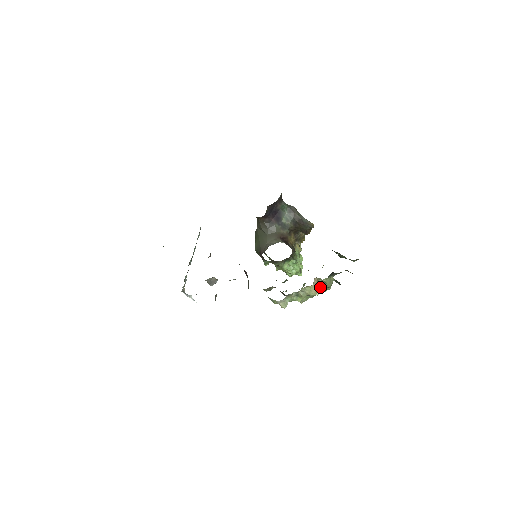
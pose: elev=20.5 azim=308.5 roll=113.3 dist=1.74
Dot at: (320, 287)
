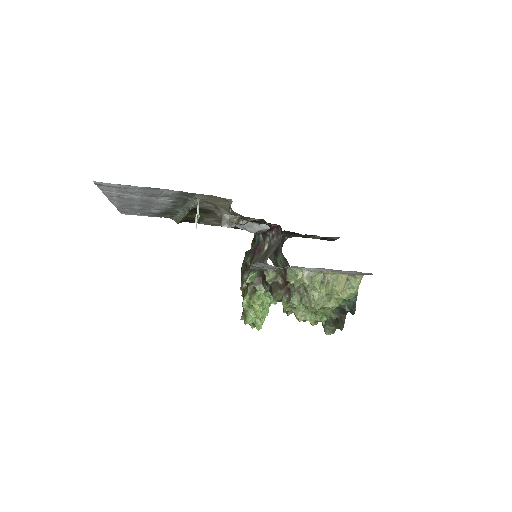
Dot at: (343, 292)
